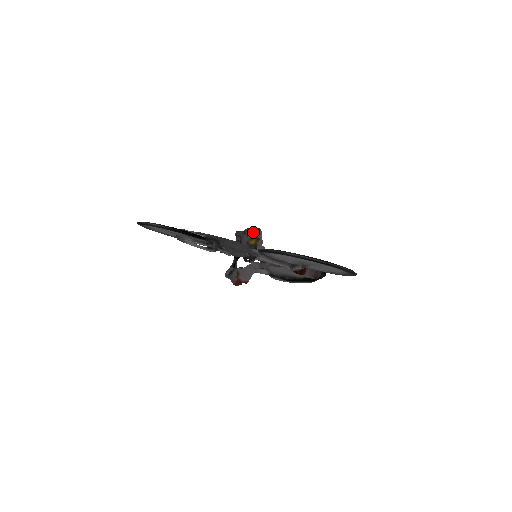
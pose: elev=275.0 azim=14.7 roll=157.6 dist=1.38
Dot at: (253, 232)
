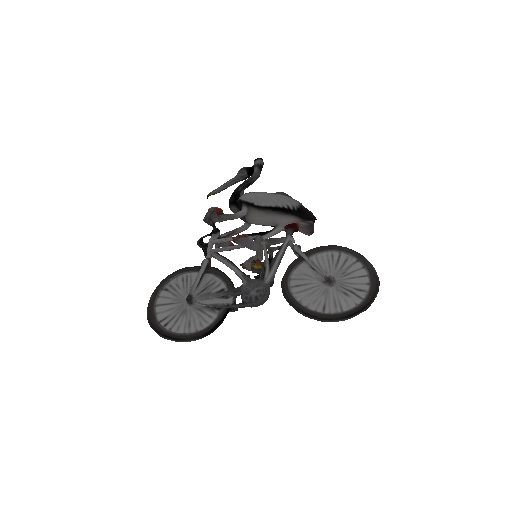
Dot at: (240, 240)
